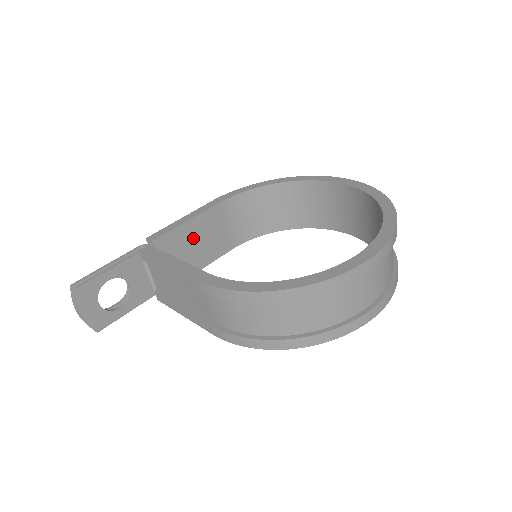
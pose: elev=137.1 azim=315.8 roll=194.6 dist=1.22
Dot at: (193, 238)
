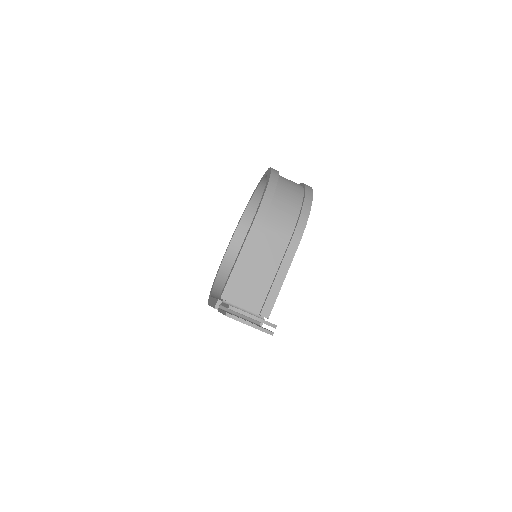
Dot at: occluded
